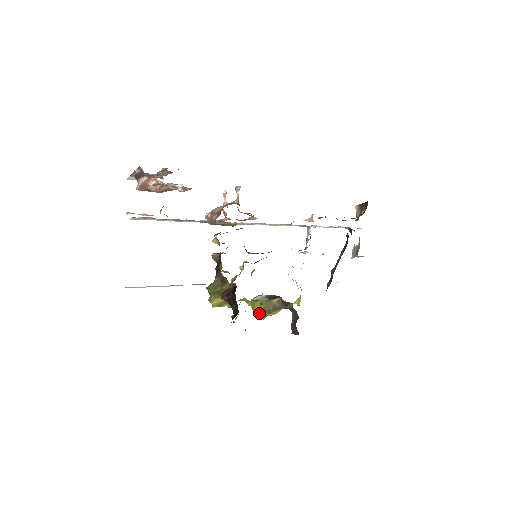
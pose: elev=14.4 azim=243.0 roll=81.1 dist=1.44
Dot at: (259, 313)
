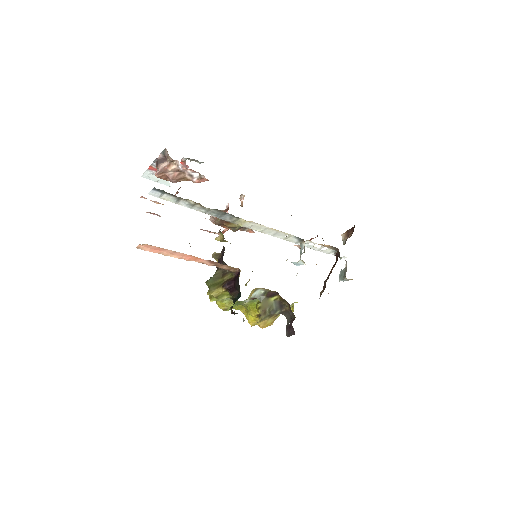
Dot at: (253, 318)
